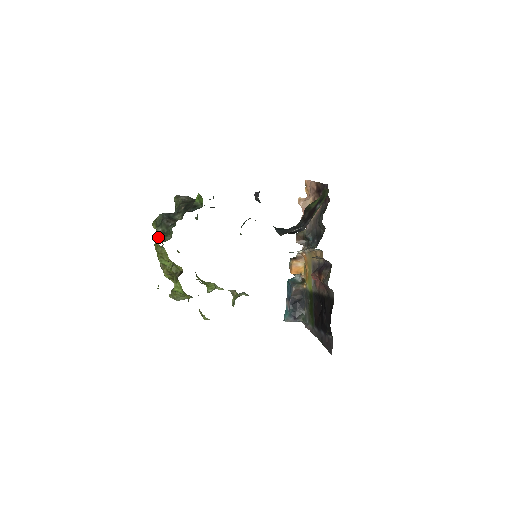
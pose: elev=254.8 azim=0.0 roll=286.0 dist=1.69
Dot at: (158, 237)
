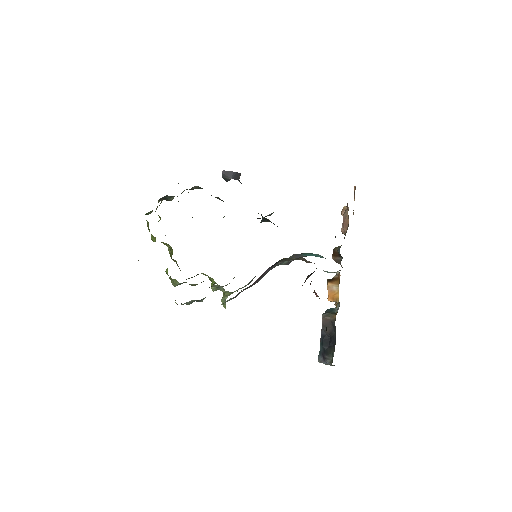
Dot at: (150, 213)
